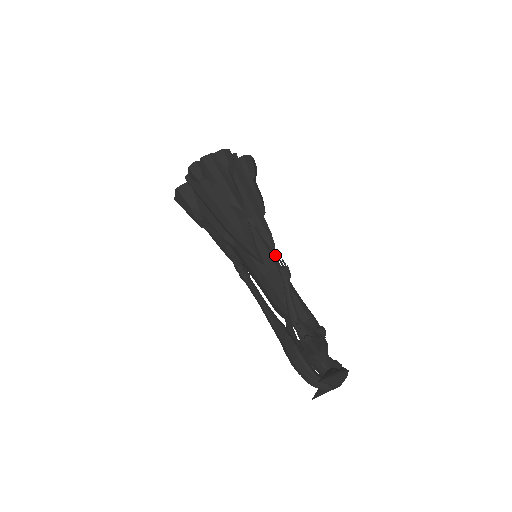
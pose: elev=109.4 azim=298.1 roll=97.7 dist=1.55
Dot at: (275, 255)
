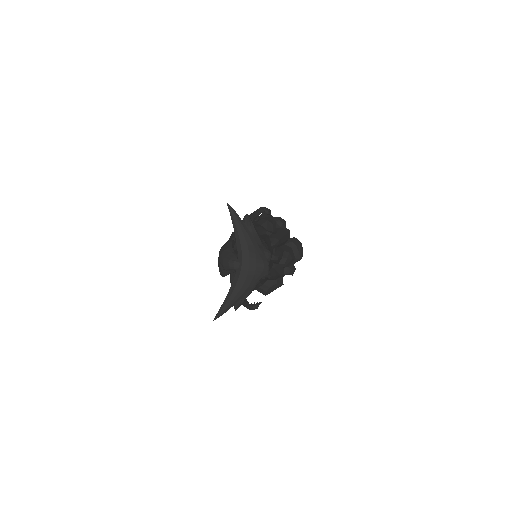
Dot at: (271, 248)
